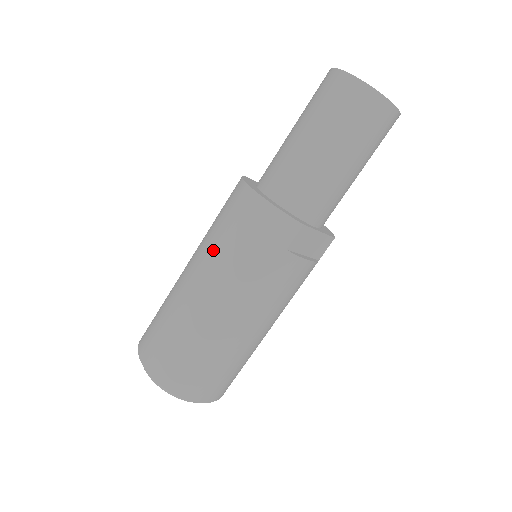
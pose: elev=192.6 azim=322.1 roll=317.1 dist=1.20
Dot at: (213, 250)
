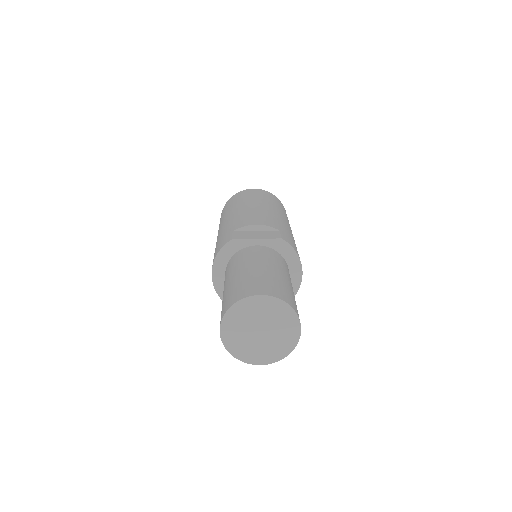
Dot at: occluded
